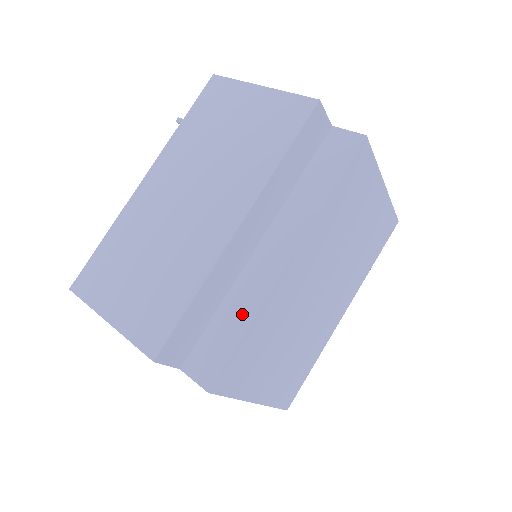
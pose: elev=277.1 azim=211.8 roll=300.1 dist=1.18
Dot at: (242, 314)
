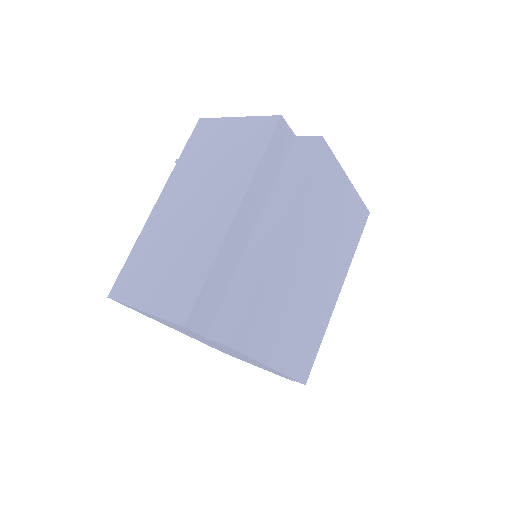
Dot at: (249, 283)
